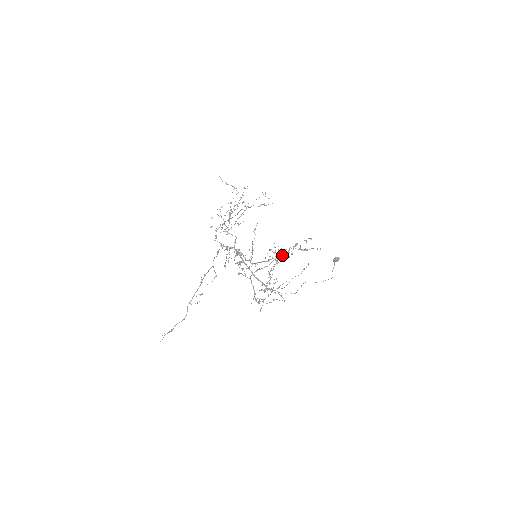
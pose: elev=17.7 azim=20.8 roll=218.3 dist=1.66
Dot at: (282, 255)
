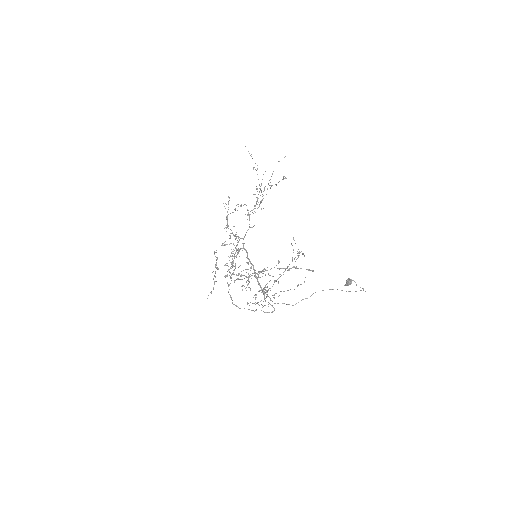
Dot at: (259, 271)
